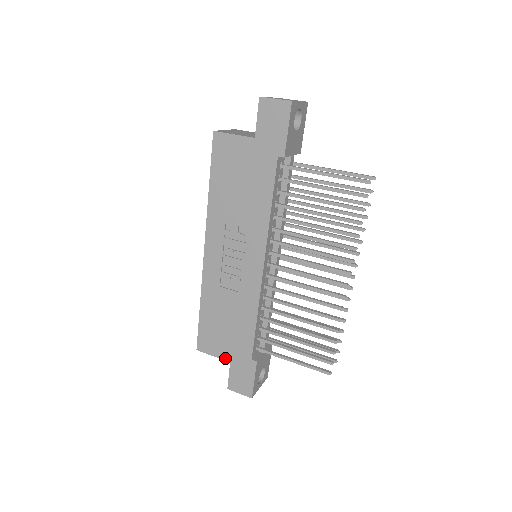
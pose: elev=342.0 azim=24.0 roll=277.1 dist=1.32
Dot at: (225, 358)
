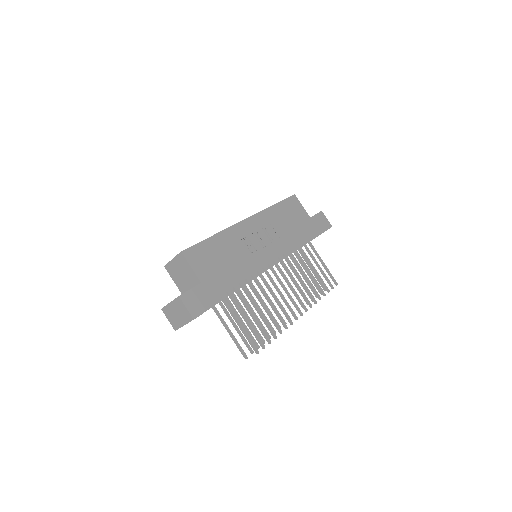
Dot at: (200, 277)
